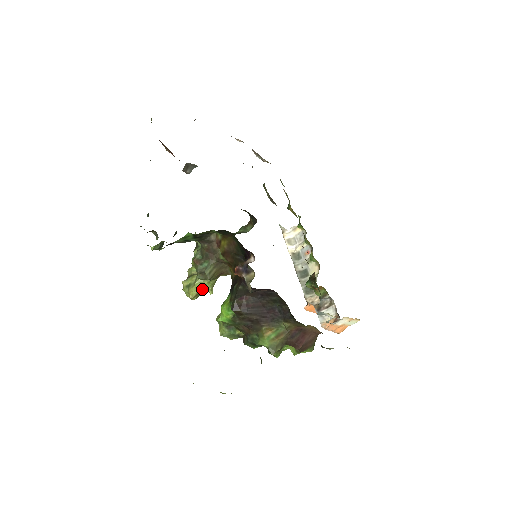
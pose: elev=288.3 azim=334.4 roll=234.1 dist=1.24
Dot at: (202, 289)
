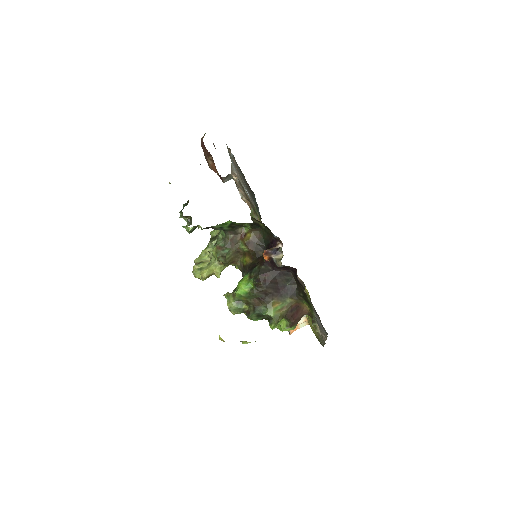
Dot at: (213, 273)
